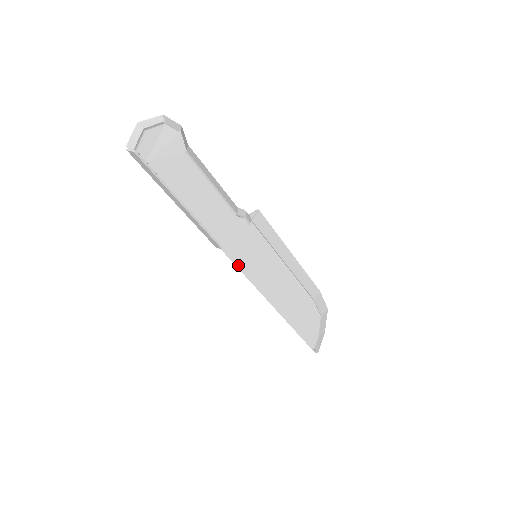
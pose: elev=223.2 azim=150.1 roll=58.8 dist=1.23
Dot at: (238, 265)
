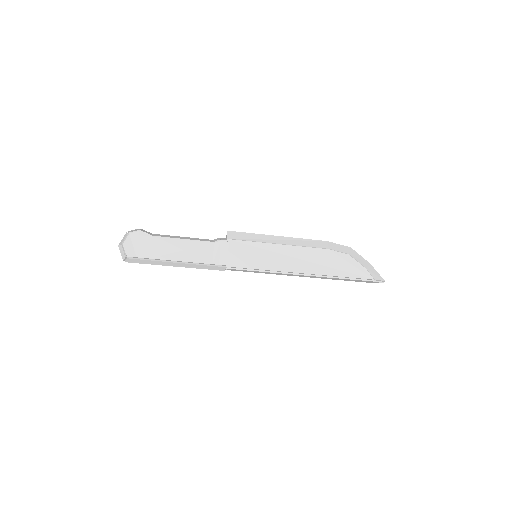
Dot at: (248, 269)
